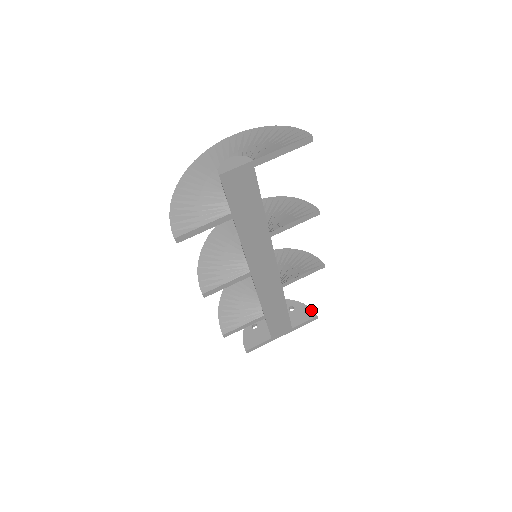
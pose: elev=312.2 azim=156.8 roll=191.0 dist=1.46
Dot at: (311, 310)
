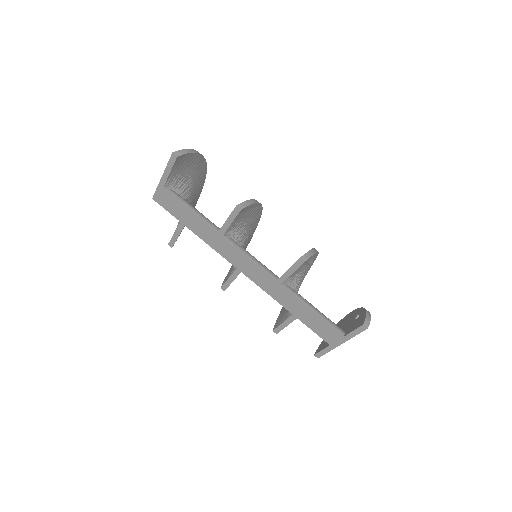
Dot at: (364, 318)
